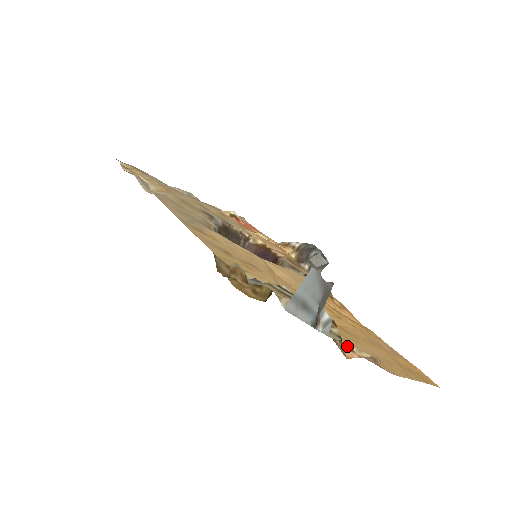
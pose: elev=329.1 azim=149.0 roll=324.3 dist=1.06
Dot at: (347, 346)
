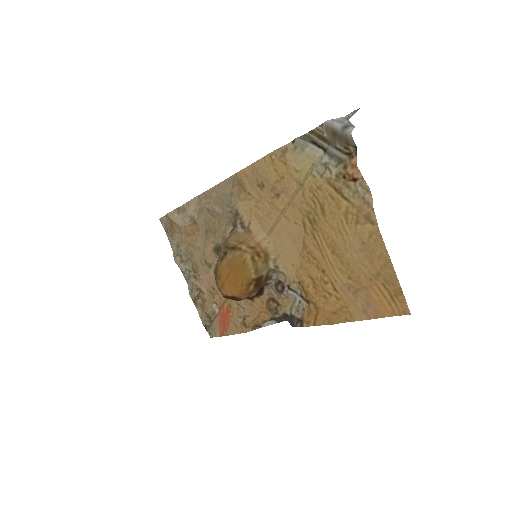
Dot at: (353, 181)
